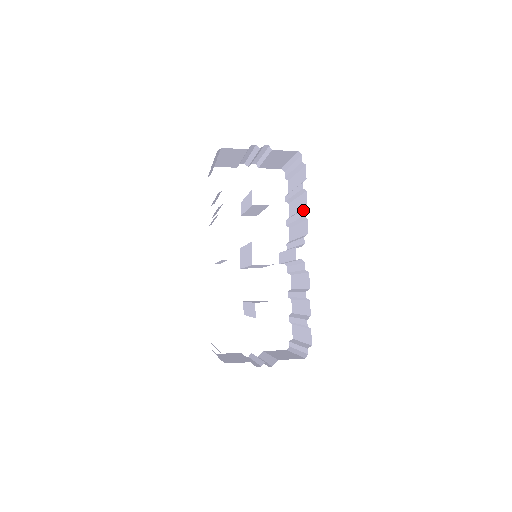
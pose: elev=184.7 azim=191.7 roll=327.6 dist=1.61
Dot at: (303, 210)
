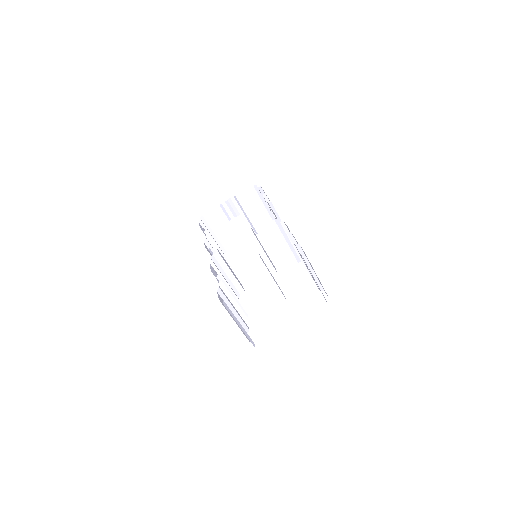
Dot at: (267, 202)
